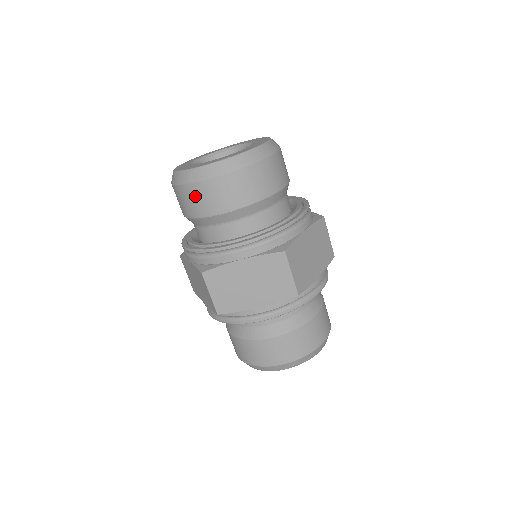
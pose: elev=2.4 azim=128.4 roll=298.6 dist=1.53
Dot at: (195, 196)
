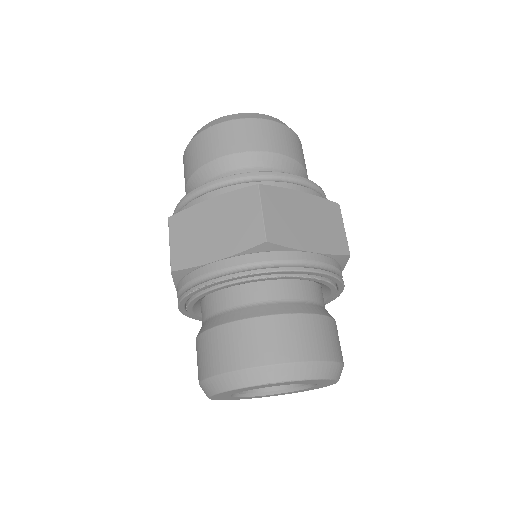
Dot at: (191, 153)
